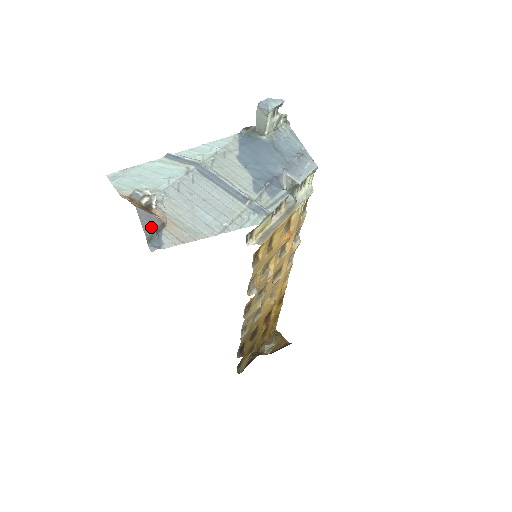
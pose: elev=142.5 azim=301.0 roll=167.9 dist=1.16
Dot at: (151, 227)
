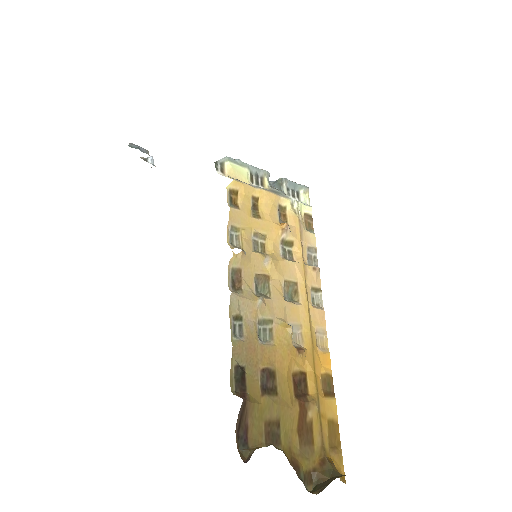
Dot at: (137, 146)
